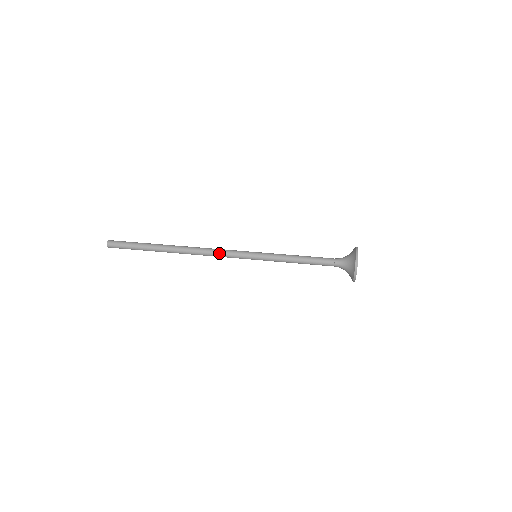
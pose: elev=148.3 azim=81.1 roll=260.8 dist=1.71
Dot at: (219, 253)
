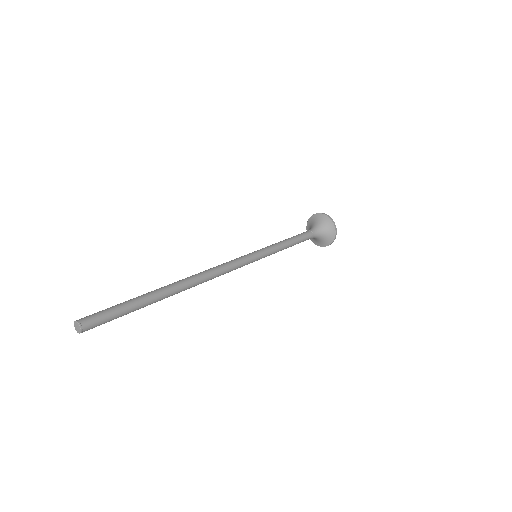
Dot at: (227, 266)
